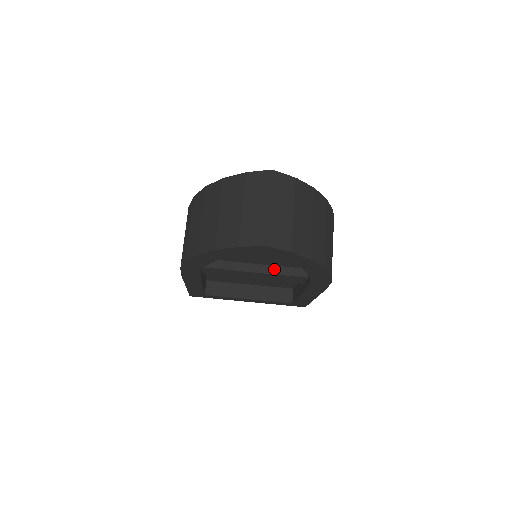
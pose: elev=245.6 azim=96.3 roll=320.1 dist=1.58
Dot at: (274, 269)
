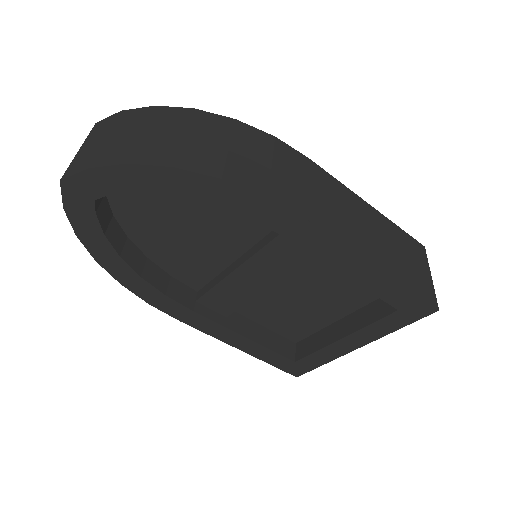
Dot at: (253, 250)
